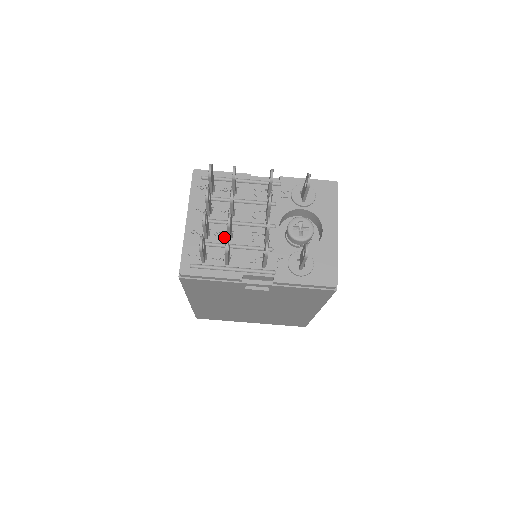
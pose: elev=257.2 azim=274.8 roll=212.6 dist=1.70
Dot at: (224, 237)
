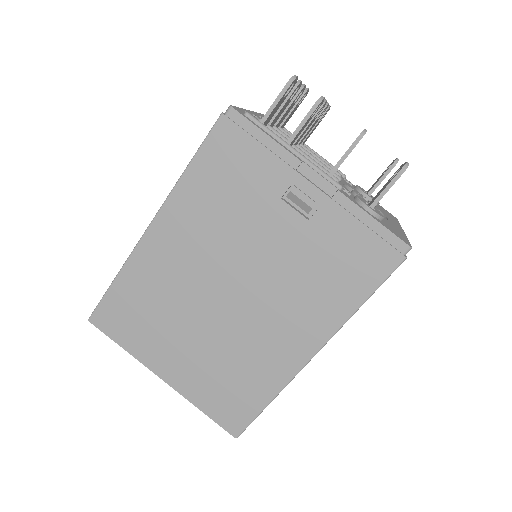
Dot at: occluded
